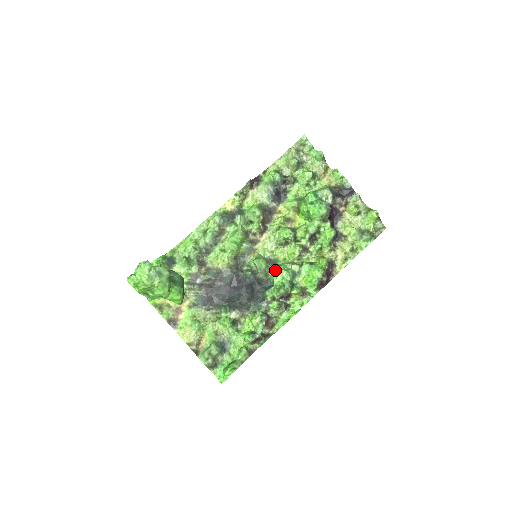
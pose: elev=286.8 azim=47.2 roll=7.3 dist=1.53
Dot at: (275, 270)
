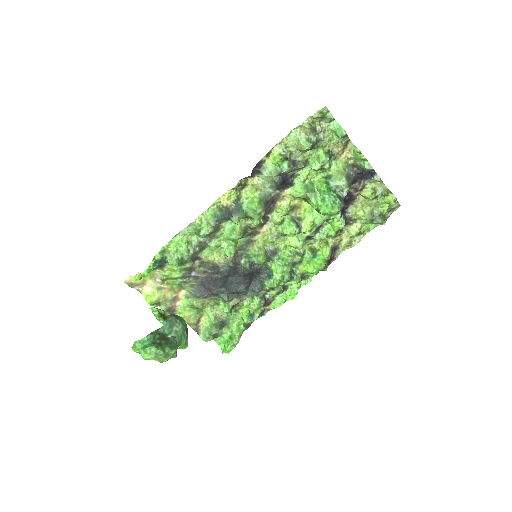
Dot at: (275, 265)
